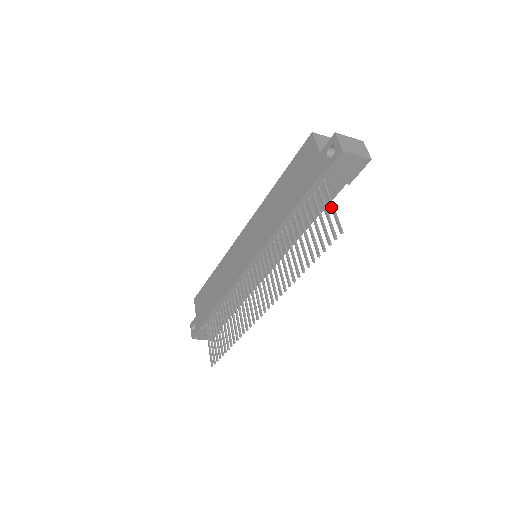
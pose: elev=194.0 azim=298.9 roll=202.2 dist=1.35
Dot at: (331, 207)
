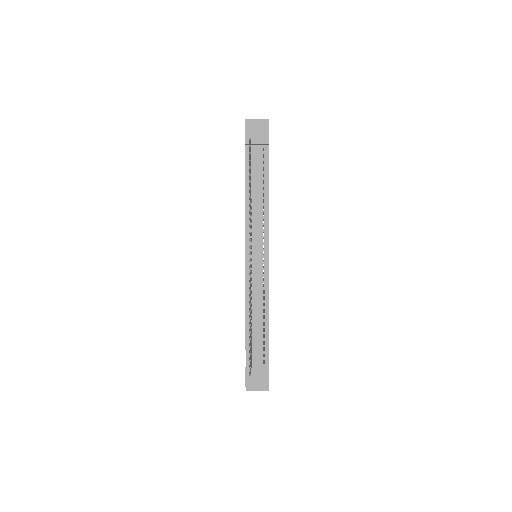
Dot at: (249, 144)
